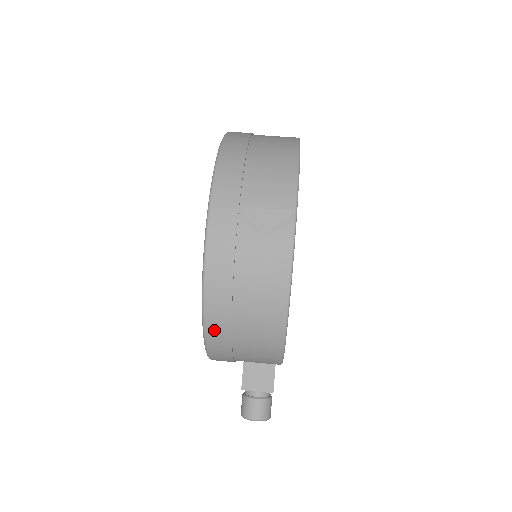
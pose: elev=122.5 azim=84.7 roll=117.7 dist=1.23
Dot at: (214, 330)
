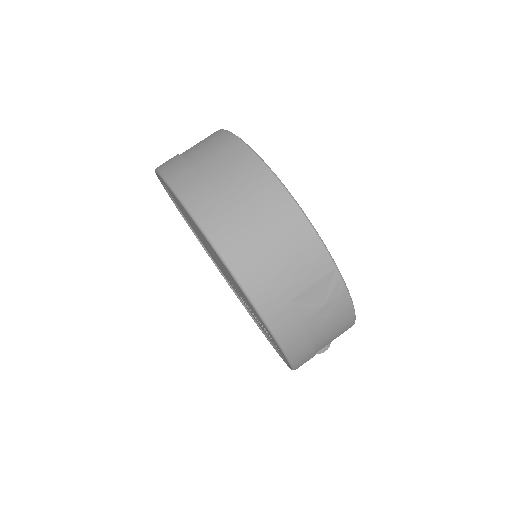
Dot at: occluded
